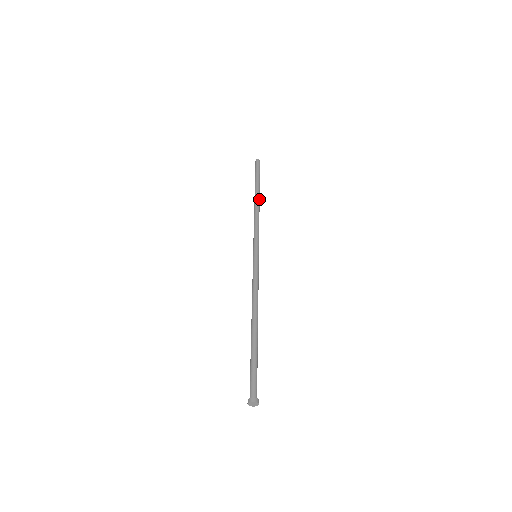
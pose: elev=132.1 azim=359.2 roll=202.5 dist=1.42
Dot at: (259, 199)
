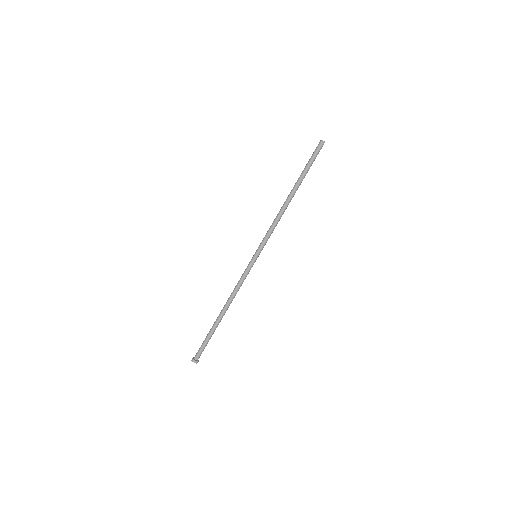
Dot at: (292, 195)
